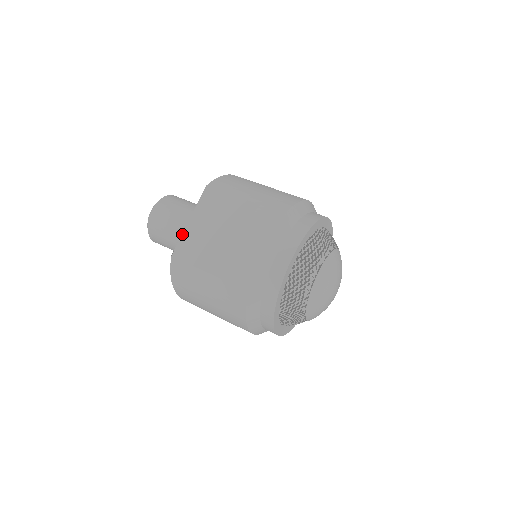
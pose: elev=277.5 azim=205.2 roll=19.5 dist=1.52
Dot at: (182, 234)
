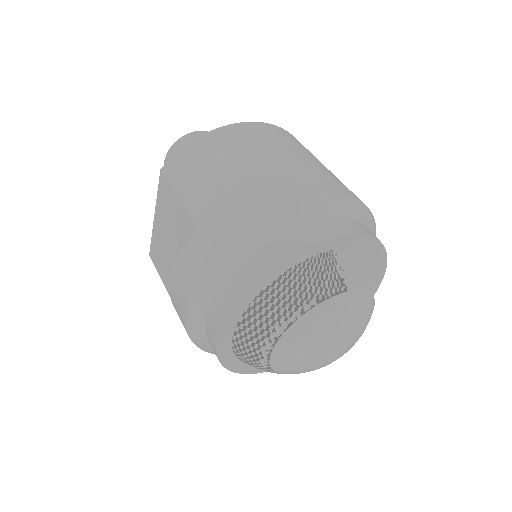
Dot at: (152, 232)
